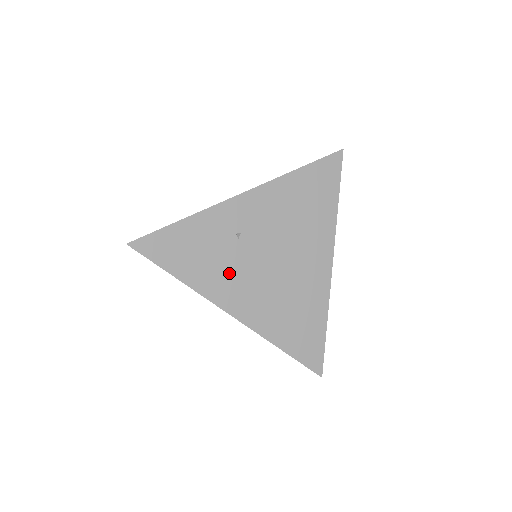
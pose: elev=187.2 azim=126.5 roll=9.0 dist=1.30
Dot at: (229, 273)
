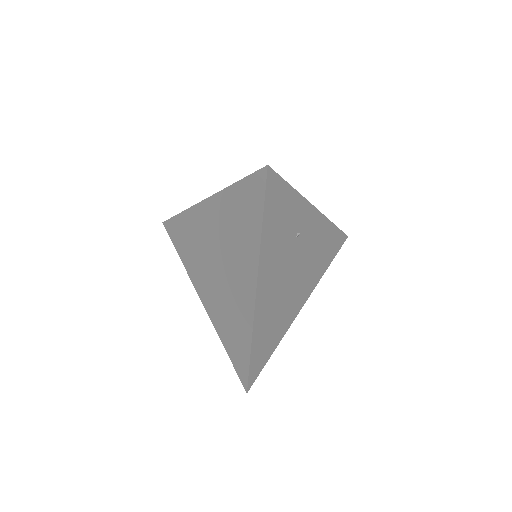
Dot at: (278, 257)
